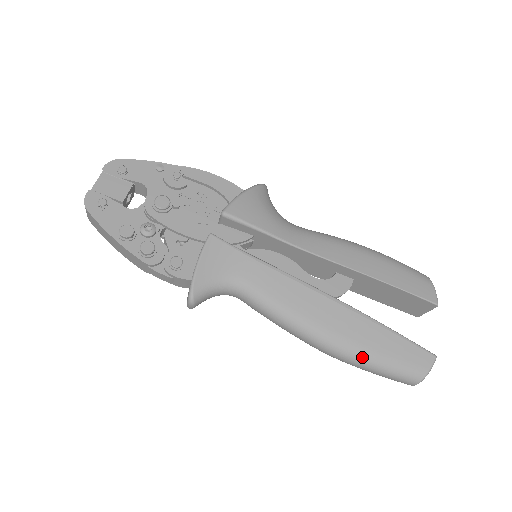
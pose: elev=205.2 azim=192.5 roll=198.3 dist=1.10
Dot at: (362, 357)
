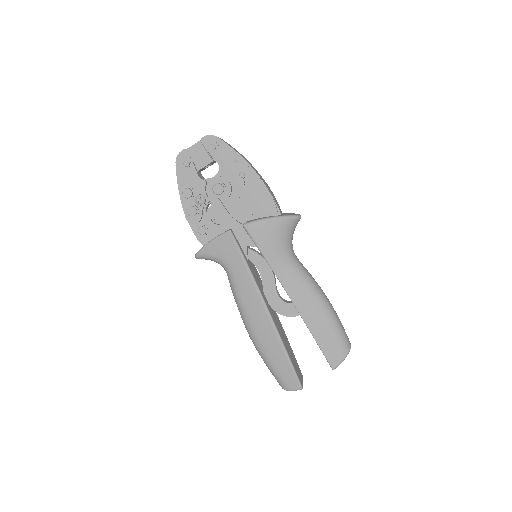
Dot at: (262, 354)
